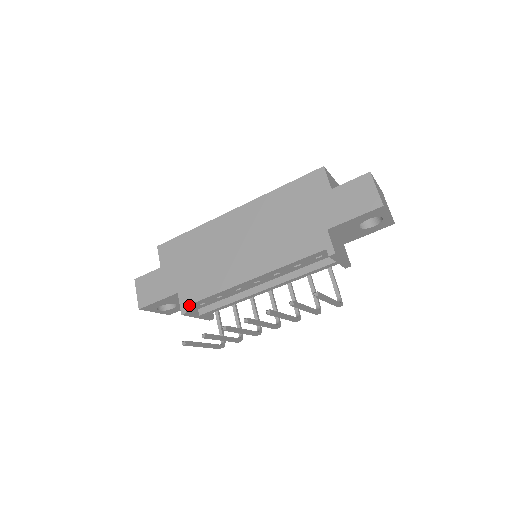
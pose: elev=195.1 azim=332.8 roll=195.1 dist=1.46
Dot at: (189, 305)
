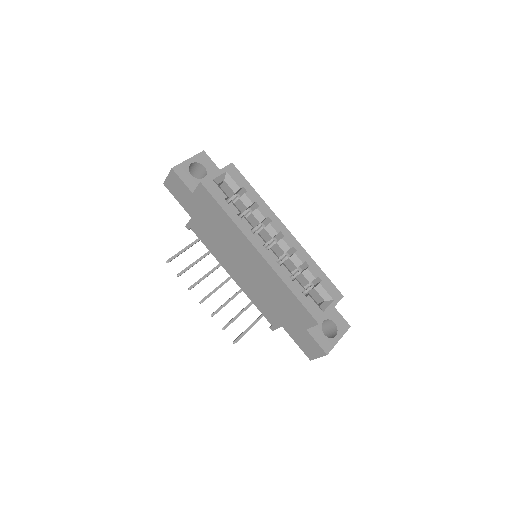
Dot at: (193, 229)
